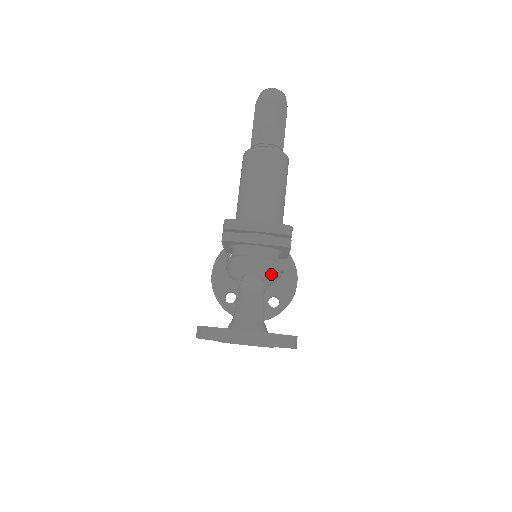
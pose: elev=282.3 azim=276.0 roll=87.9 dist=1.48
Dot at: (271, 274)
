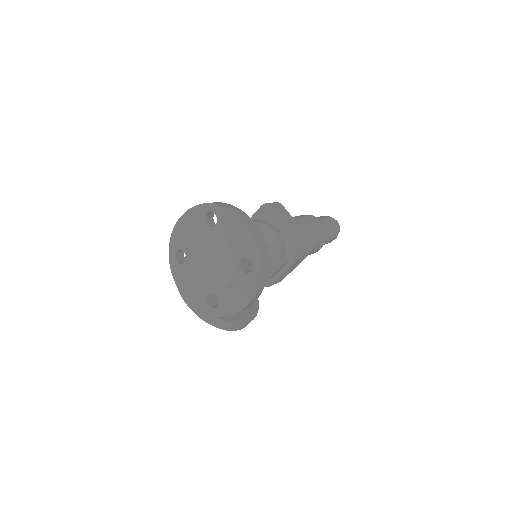
Dot at: (277, 250)
